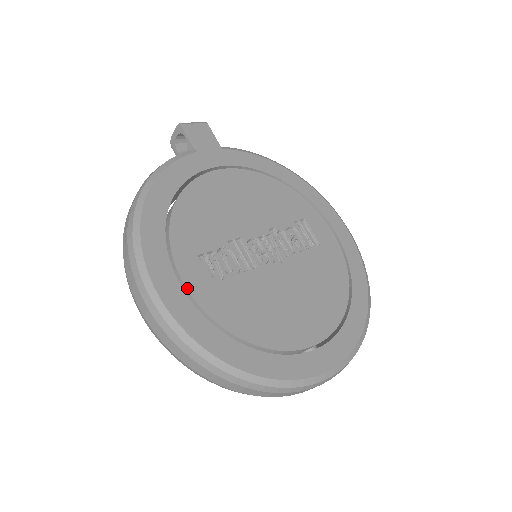
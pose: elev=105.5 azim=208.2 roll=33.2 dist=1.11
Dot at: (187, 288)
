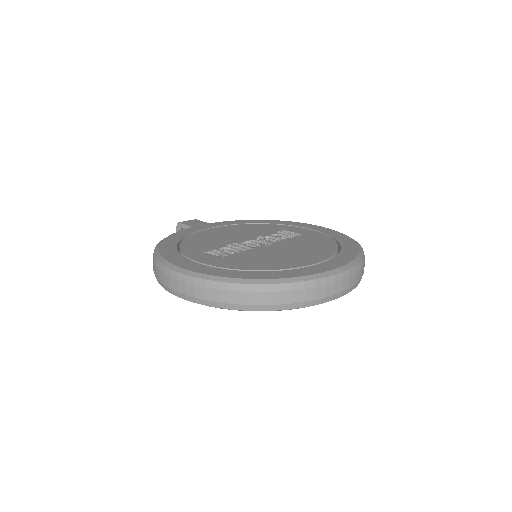
Dot at: (200, 262)
